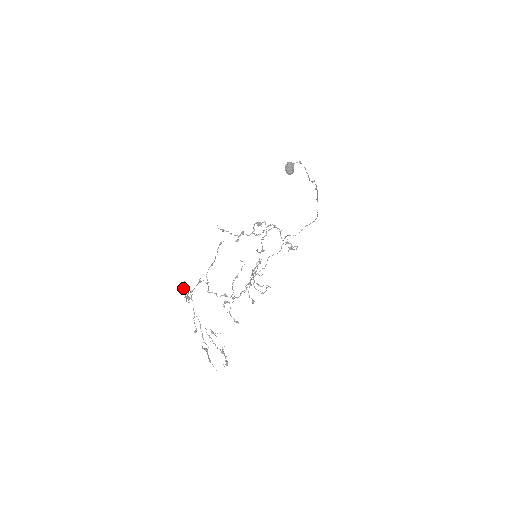
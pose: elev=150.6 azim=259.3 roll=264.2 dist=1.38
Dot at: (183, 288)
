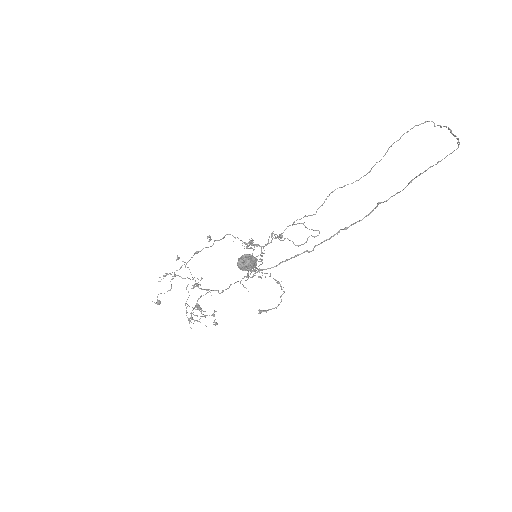
Dot at: occluded
